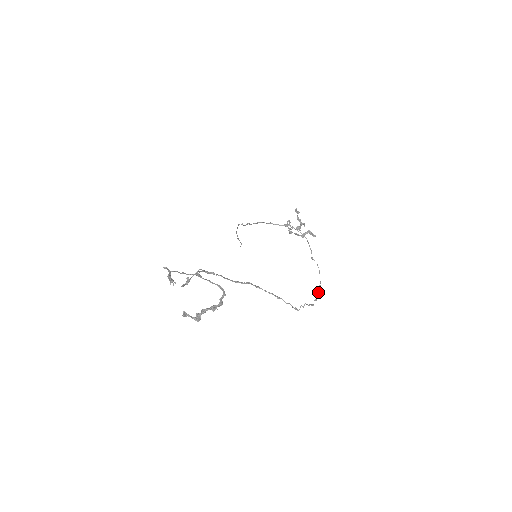
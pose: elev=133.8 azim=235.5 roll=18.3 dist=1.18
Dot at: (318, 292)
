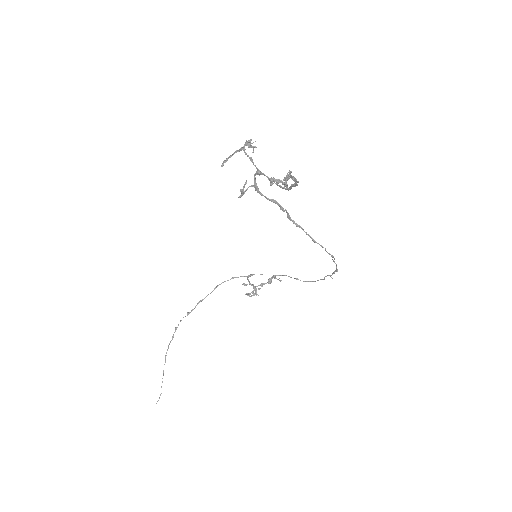
Dot at: (329, 275)
